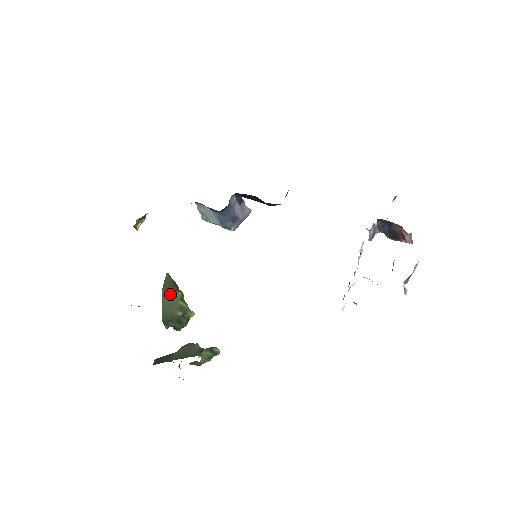
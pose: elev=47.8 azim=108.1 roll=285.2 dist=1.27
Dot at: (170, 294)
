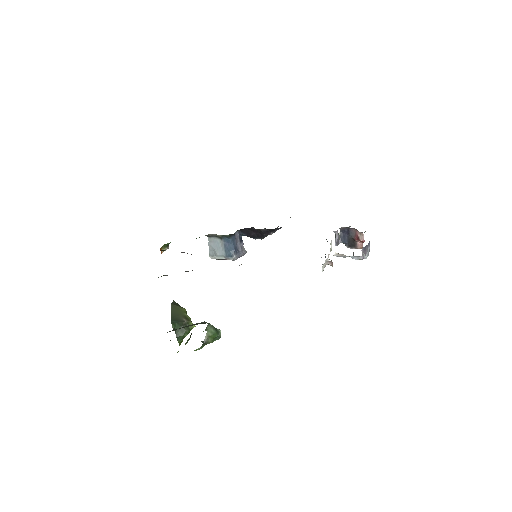
Dot at: (177, 308)
